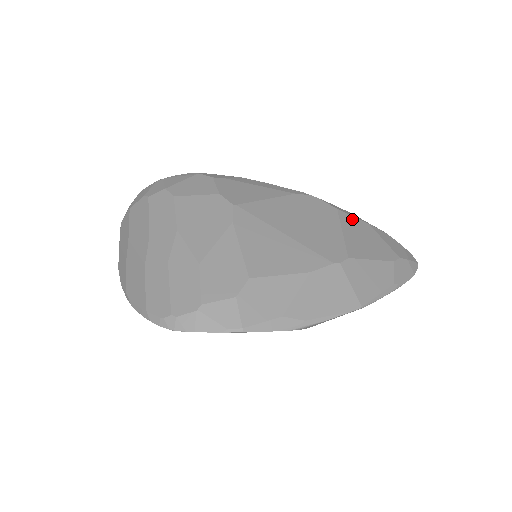
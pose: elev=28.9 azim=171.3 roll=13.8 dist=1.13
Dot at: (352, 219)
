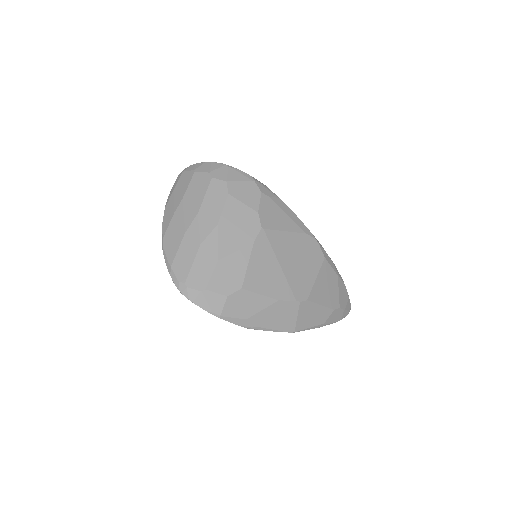
Dot at: (329, 269)
